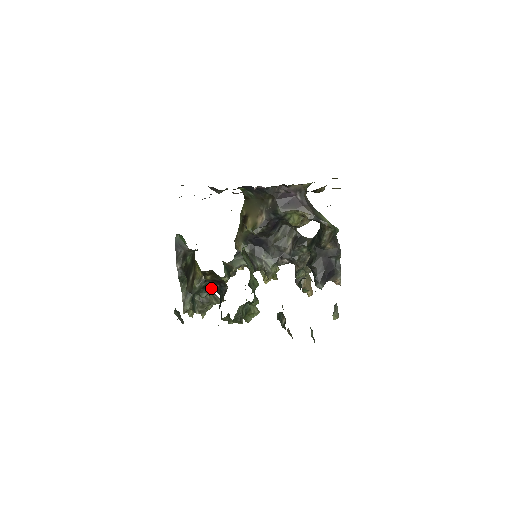
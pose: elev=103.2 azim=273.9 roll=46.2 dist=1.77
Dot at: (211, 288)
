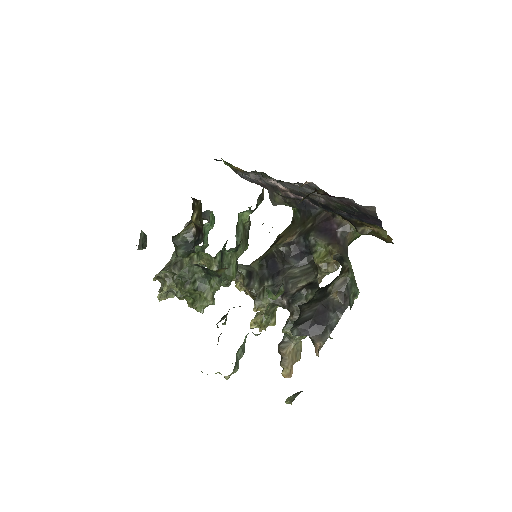
Dot at: (192, 249)
